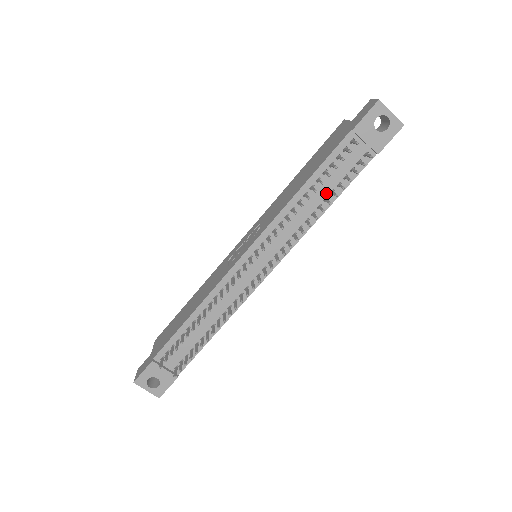
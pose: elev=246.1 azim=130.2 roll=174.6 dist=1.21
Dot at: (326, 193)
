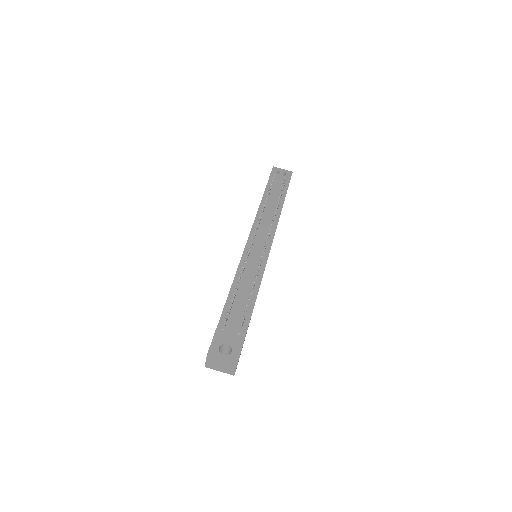
Dot at: (275, 204)
